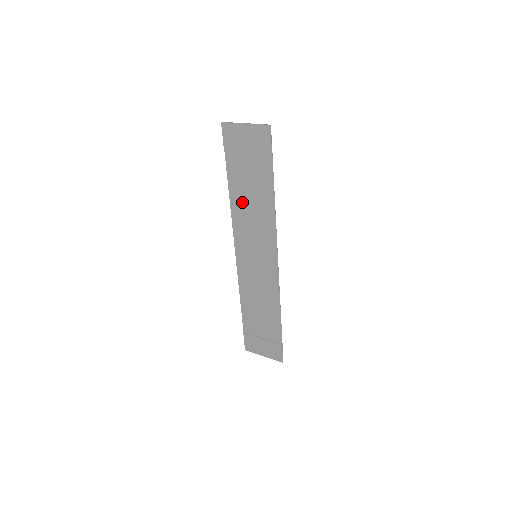
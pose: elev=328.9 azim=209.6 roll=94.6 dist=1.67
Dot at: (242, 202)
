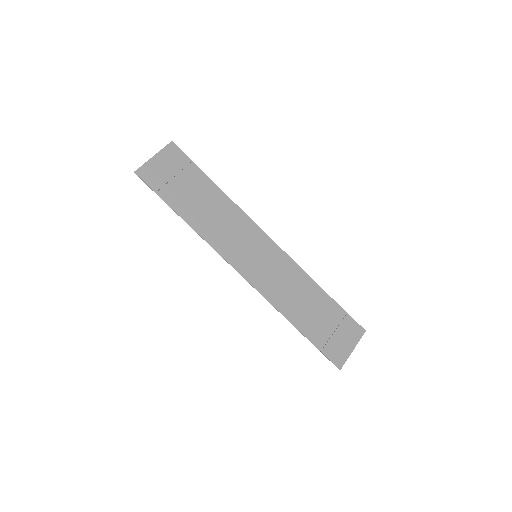
Dot at: (205, 221)
